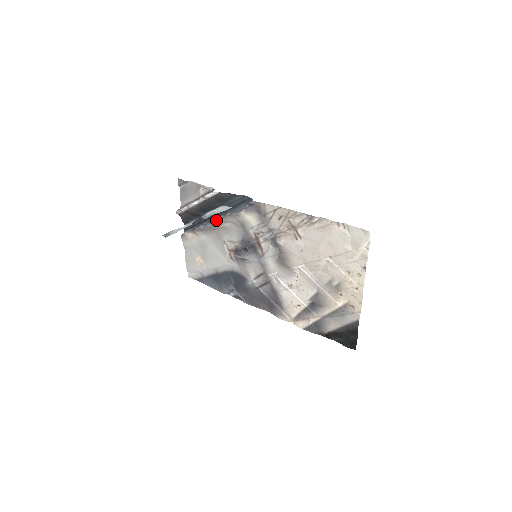
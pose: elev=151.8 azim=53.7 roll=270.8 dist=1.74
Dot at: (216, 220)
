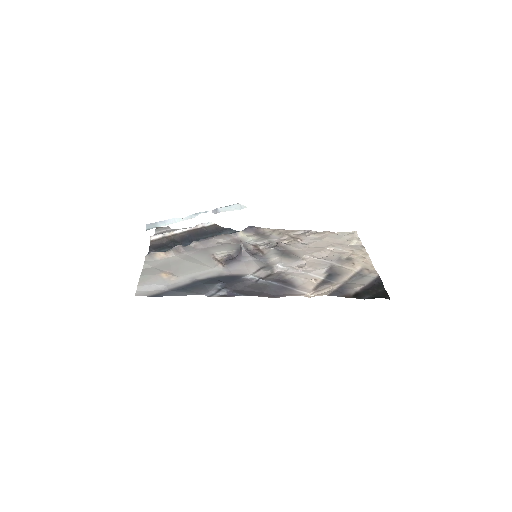
Dot at: (208, 238)
